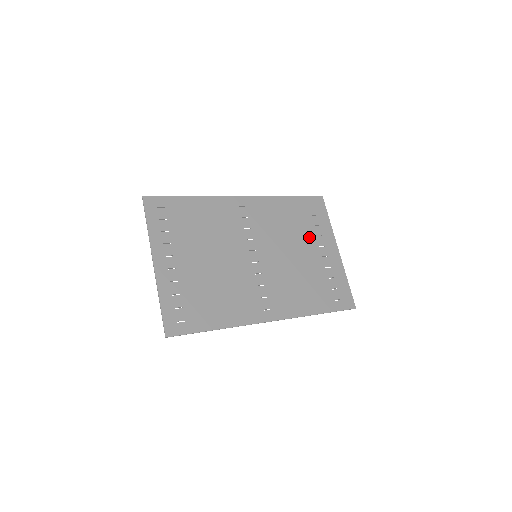
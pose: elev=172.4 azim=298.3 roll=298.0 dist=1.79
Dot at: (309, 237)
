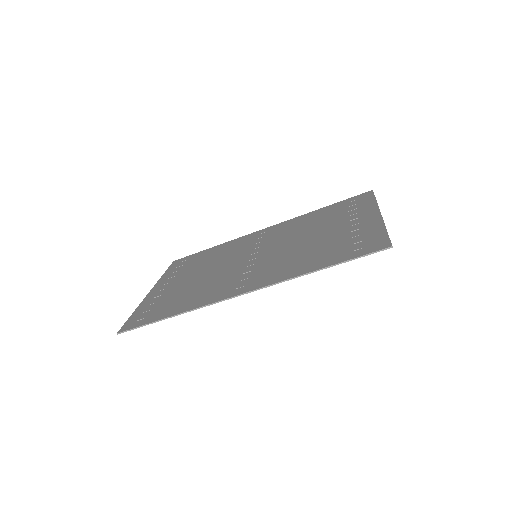
Dot at: (337, 221)
